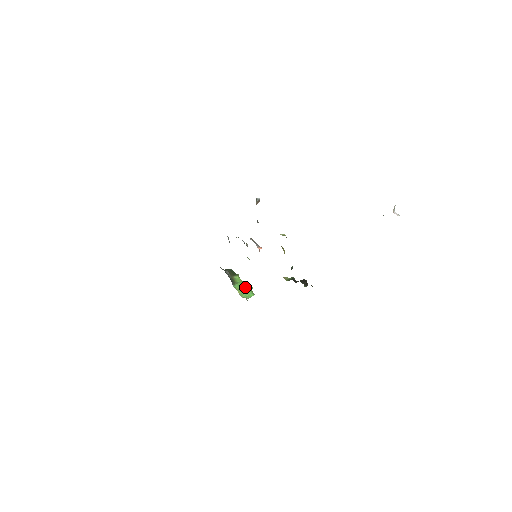
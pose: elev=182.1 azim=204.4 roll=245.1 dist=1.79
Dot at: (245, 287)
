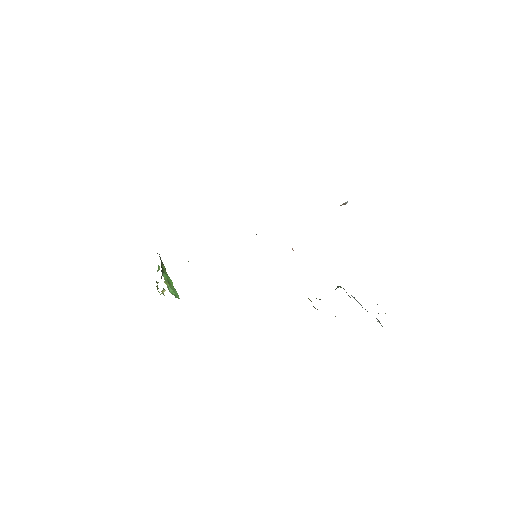
Dot at: (172, 284)
